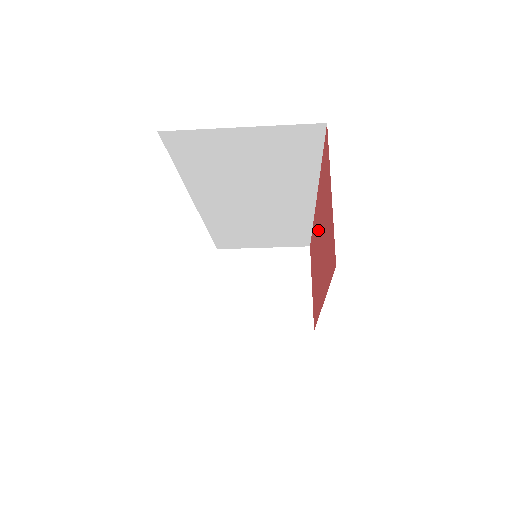
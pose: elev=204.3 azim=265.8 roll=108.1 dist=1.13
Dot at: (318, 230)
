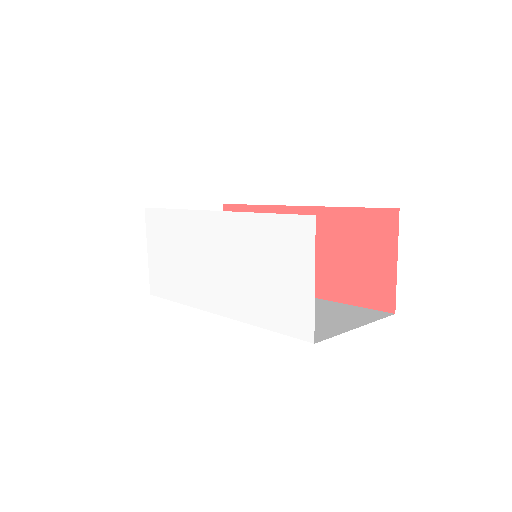
Dot at: occluded
